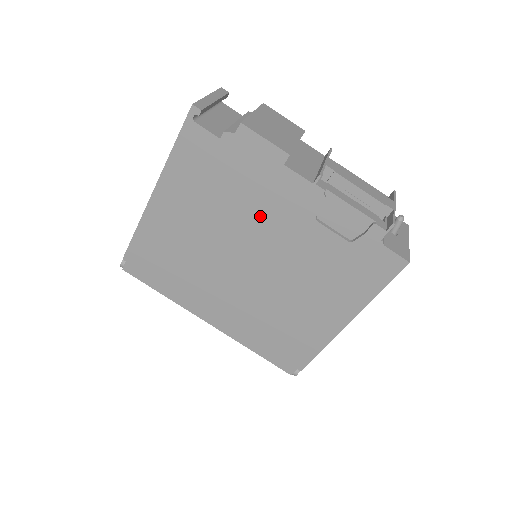
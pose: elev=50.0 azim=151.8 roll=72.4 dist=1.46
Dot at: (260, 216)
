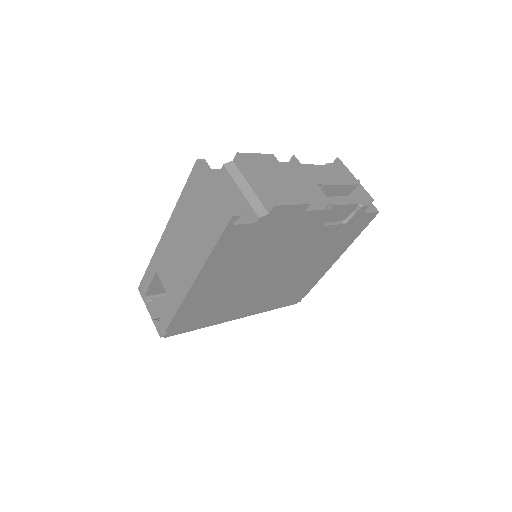
Dot at: (284, 246)
